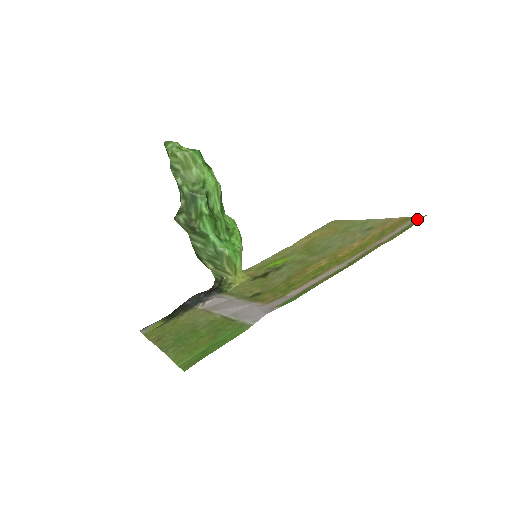
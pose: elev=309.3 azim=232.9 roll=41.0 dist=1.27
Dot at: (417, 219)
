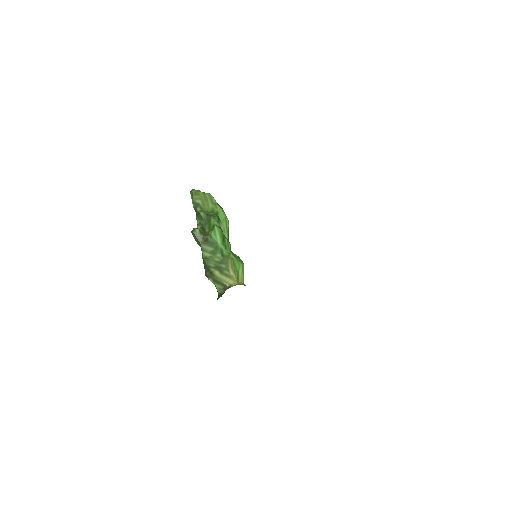
Dot at: occluded
